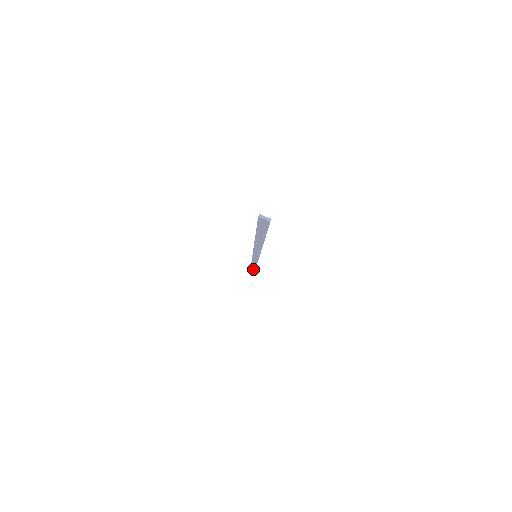
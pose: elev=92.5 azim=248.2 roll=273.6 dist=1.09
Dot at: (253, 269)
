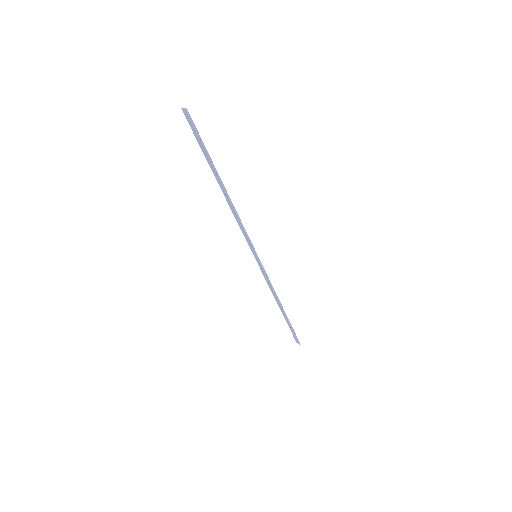
Dot at: (293, 333)
